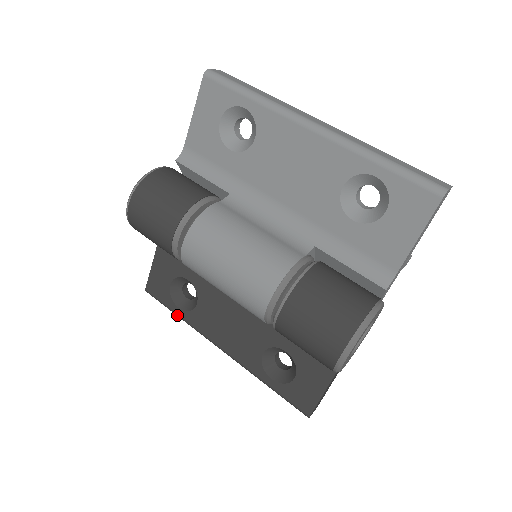
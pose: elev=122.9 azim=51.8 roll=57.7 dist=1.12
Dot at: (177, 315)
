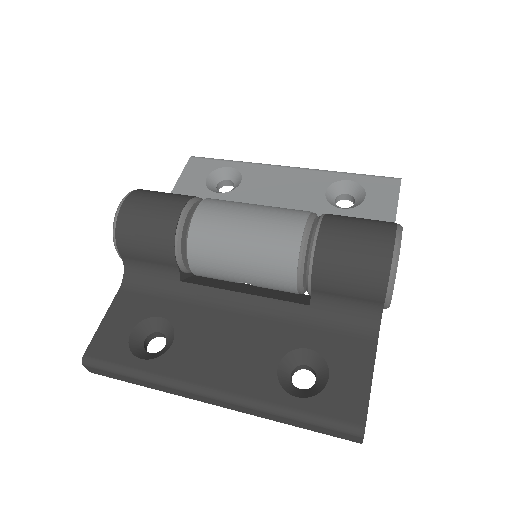
Dot at: (136, 372)
